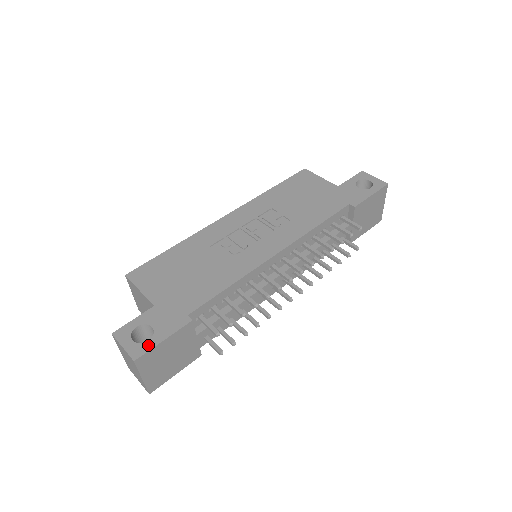
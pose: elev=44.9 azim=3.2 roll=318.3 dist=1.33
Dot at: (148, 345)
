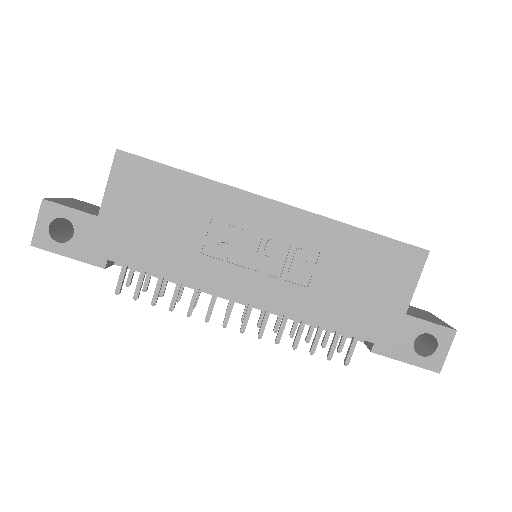
Dot at: (53, 246)
